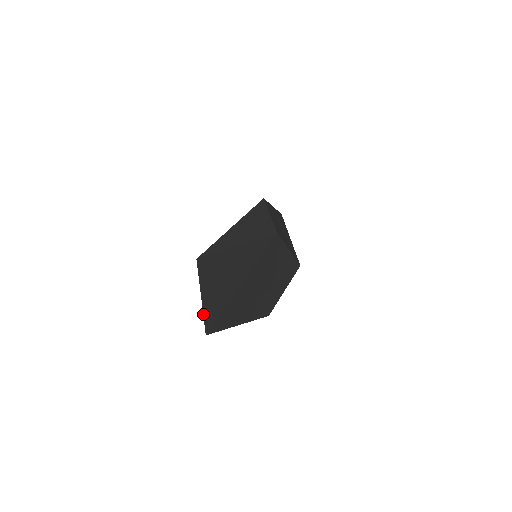
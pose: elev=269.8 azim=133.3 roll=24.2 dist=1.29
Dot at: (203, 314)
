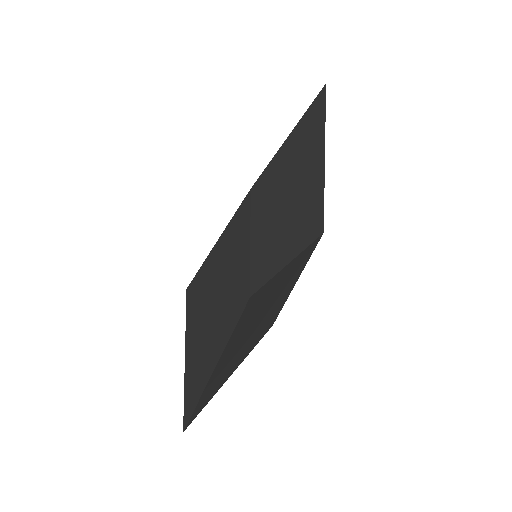
Dot at: occluded
